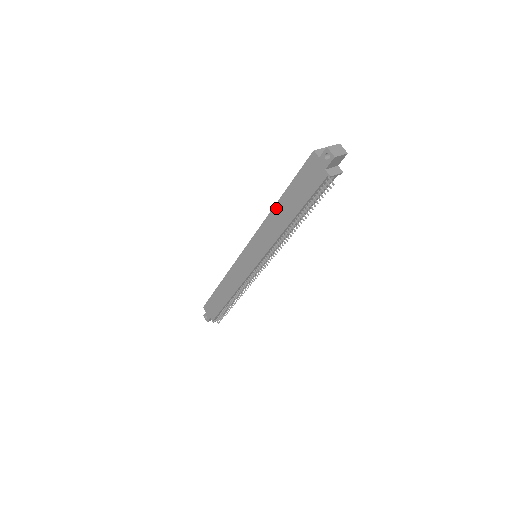
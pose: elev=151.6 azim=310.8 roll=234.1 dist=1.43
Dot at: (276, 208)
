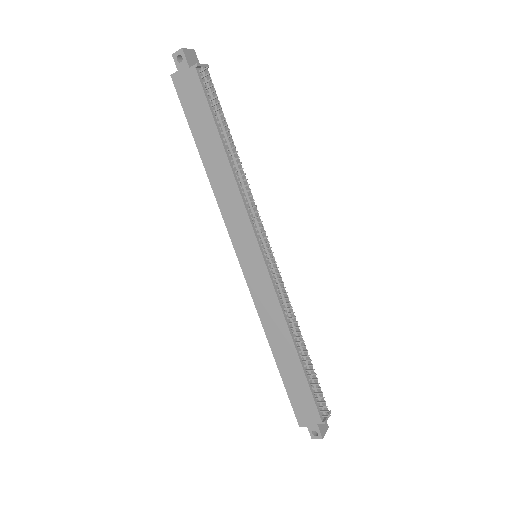
Dot at: (208, 169)
